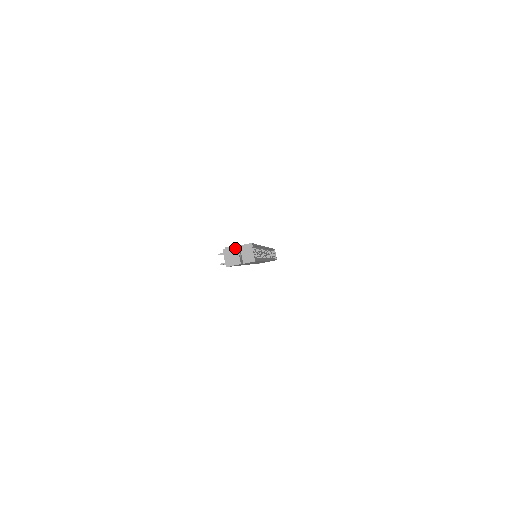
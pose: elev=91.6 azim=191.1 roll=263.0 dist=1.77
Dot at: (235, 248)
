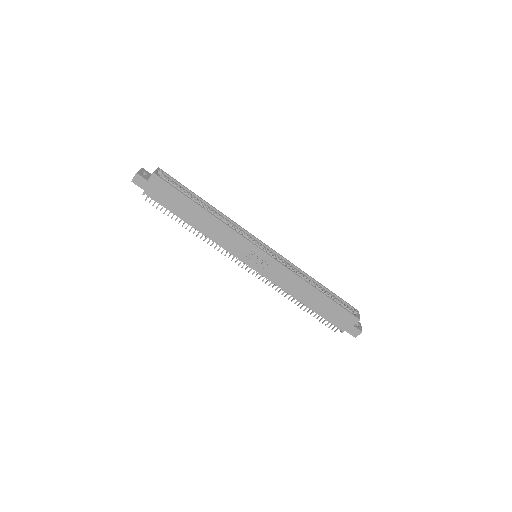
Dot at: (140, 170)
